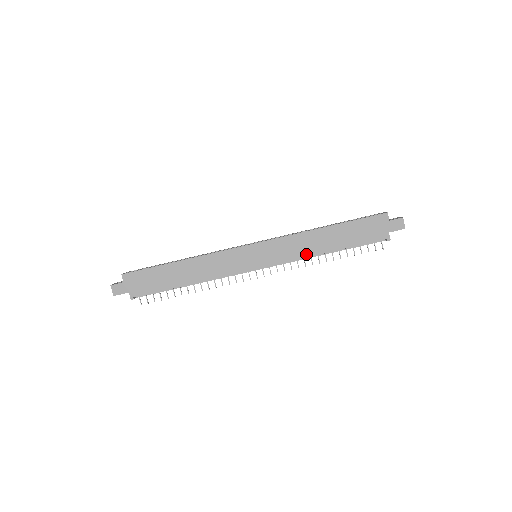
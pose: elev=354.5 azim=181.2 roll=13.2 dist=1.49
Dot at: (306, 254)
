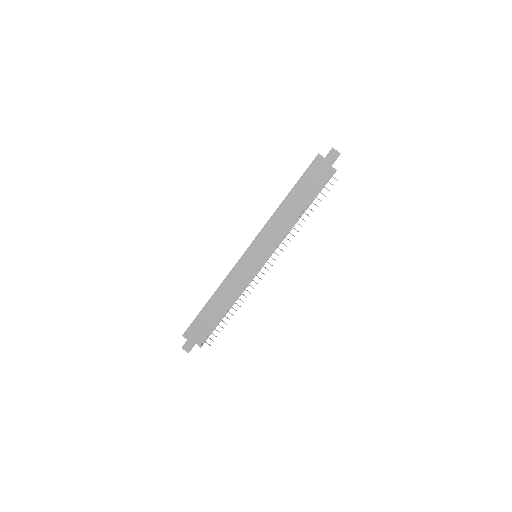
Dot at: (286, 228)
